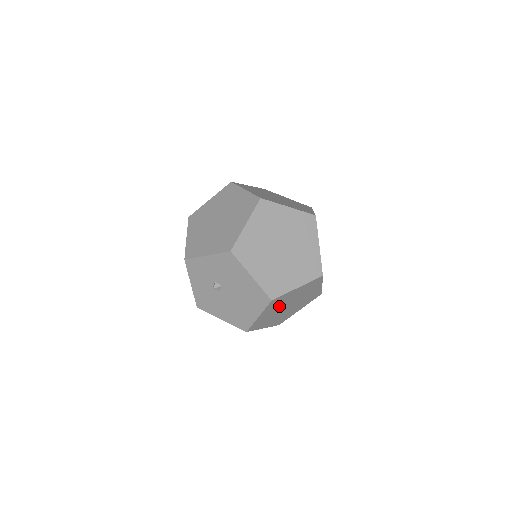
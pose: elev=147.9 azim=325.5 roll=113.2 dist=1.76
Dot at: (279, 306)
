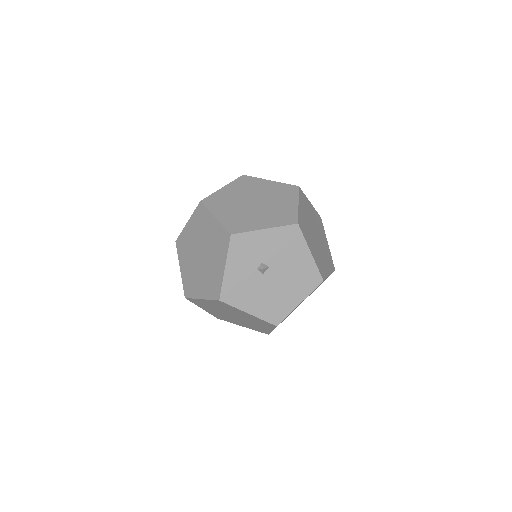
Dot at: occluded
